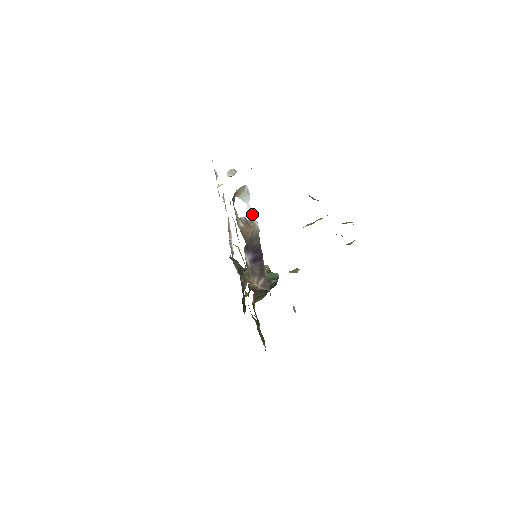
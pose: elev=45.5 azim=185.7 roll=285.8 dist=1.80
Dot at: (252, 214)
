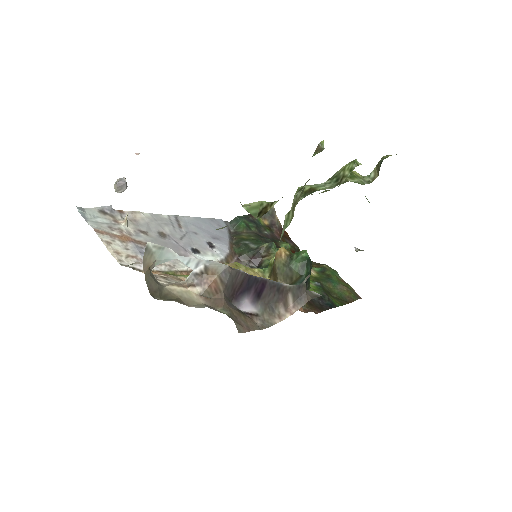
Dot at: (197, 260)
